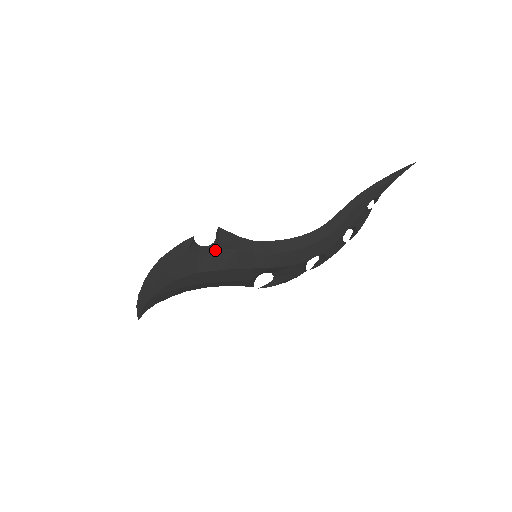
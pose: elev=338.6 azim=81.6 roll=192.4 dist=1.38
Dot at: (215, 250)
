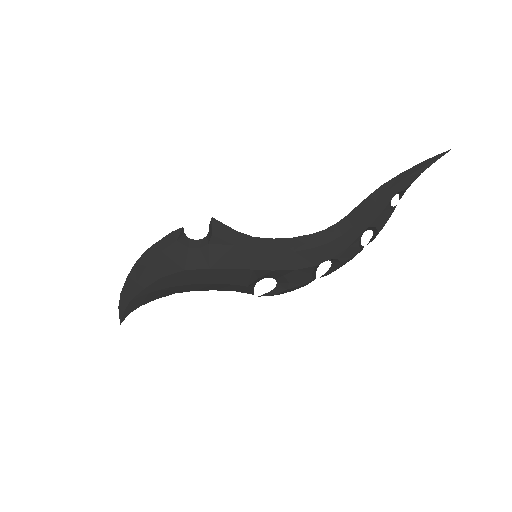
Dot at: (207, 244)
